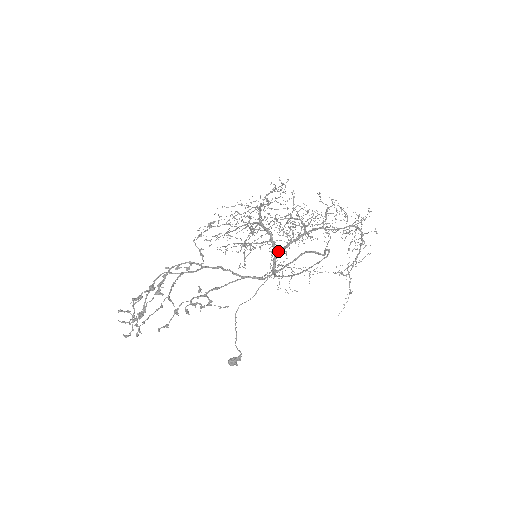
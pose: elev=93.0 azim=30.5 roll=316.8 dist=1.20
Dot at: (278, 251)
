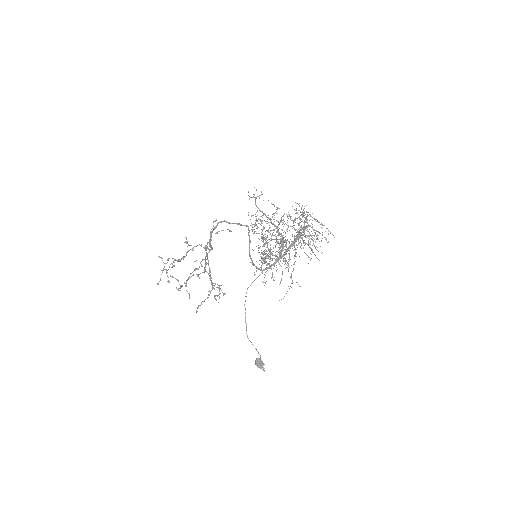
Dot at: (279, 258)
